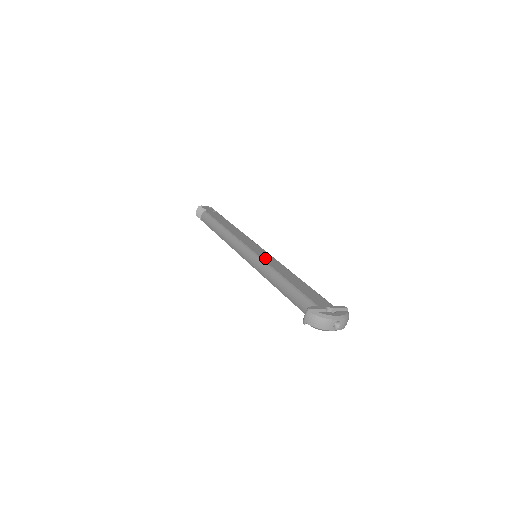
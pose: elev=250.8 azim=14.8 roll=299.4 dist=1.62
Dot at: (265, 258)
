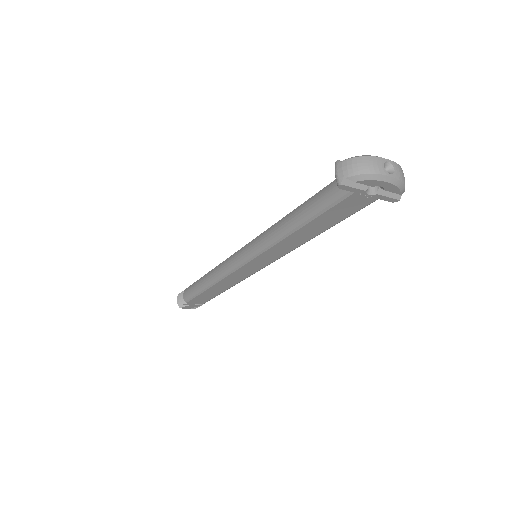
Dot at: occluded
